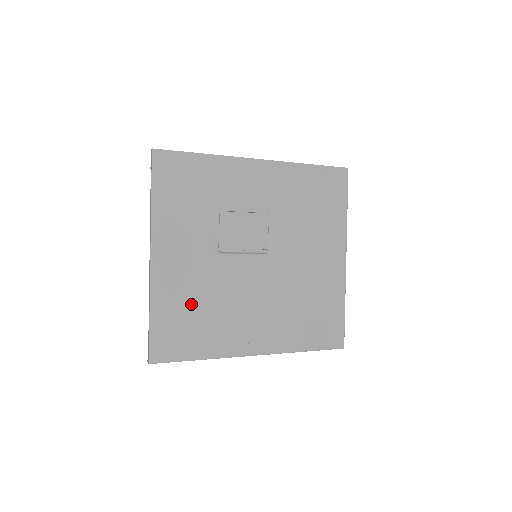
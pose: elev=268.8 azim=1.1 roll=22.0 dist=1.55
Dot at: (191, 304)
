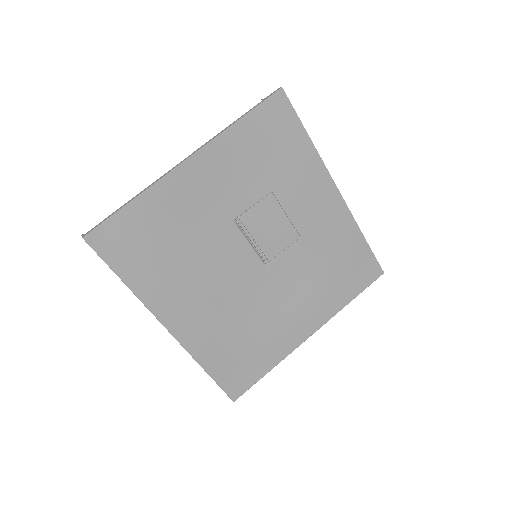
Dot at: (170, 232)
